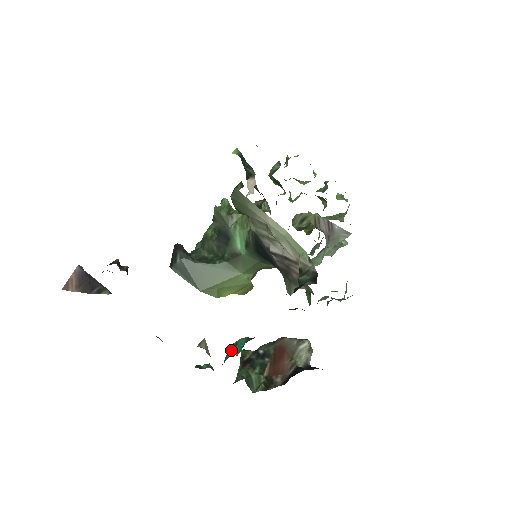
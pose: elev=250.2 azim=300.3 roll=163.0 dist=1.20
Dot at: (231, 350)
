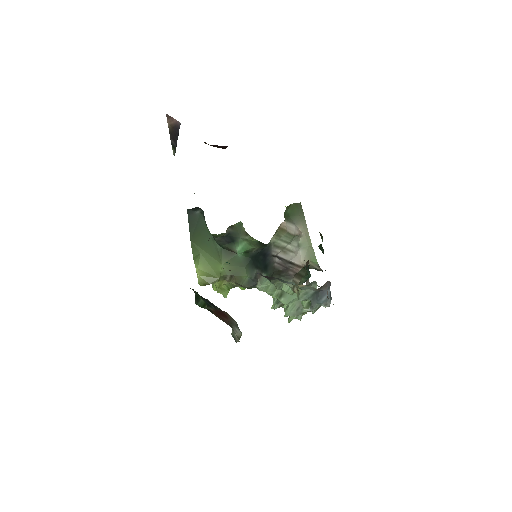
Dot at: occluded
